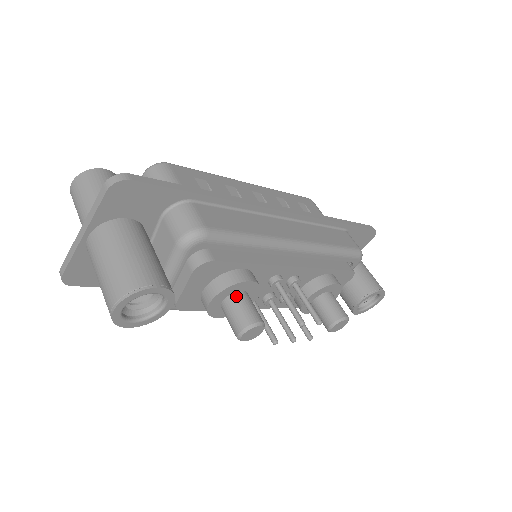
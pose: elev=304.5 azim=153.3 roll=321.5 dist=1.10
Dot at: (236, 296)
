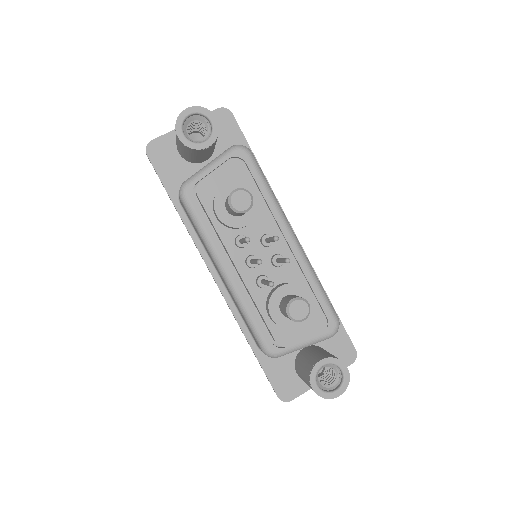
Dot at: occluded
